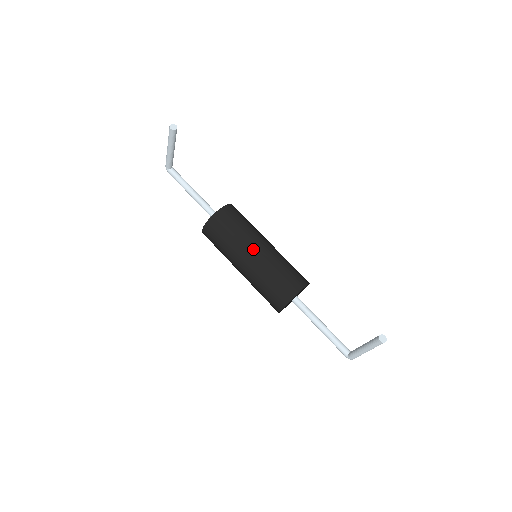
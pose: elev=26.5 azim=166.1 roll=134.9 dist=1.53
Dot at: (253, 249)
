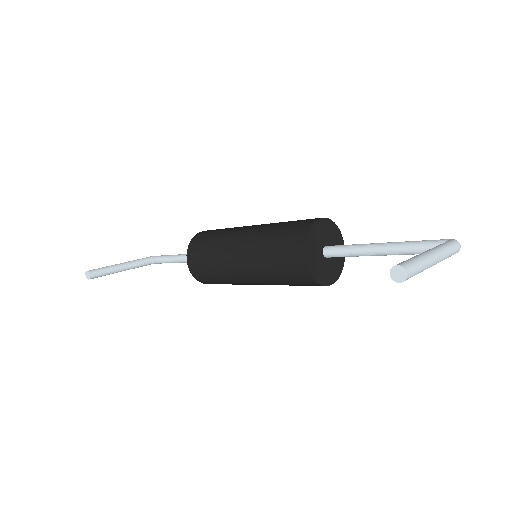
Dot at: (237, 269)
